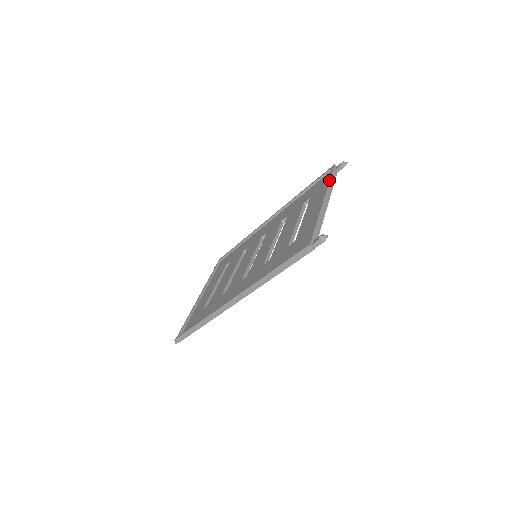
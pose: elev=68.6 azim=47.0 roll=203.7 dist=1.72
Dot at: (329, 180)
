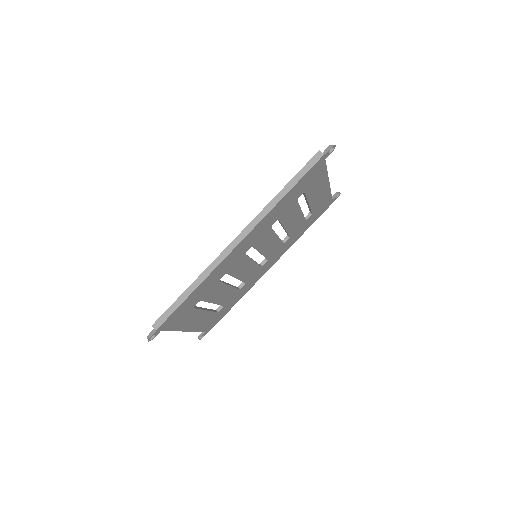
Dot at: occluded
